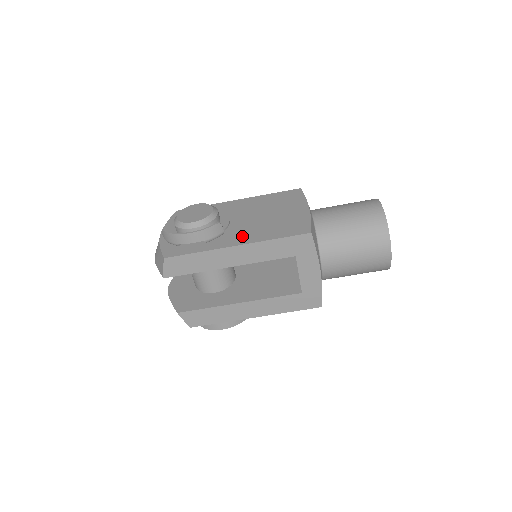
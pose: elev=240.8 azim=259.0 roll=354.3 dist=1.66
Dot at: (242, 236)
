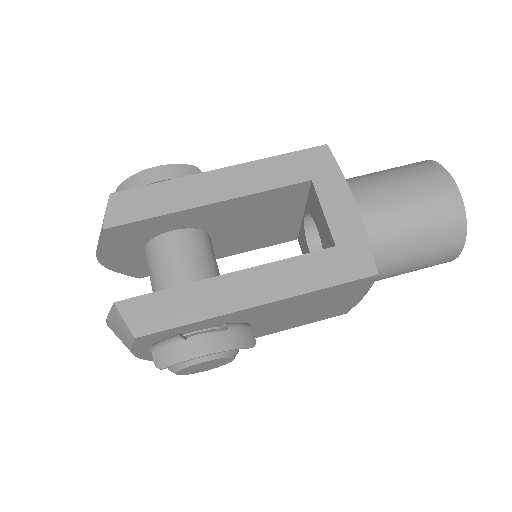
Dot at: occluded
